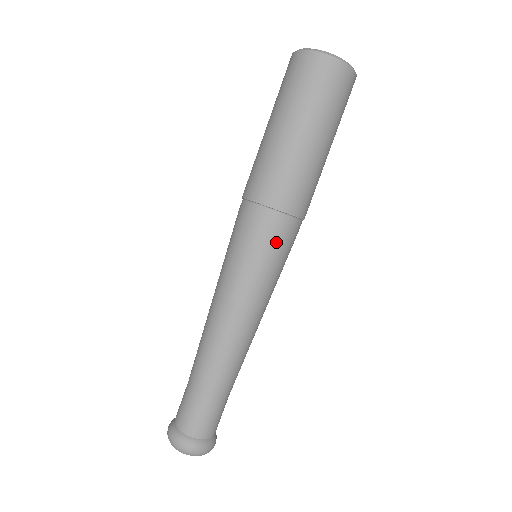
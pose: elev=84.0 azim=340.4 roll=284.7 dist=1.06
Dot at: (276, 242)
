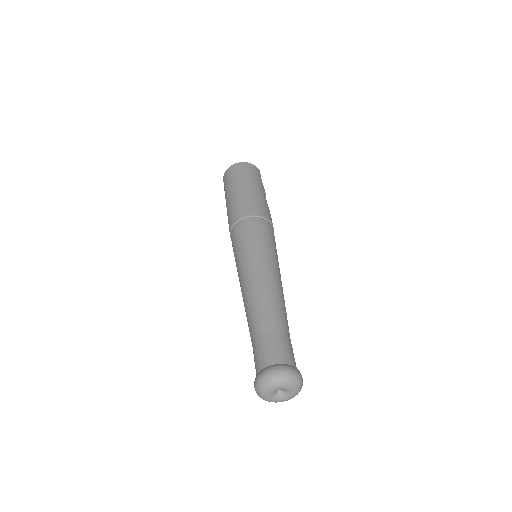
Dot at: (254, 229)
